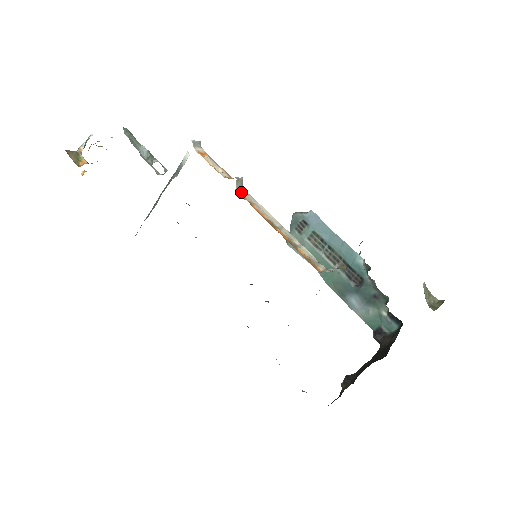
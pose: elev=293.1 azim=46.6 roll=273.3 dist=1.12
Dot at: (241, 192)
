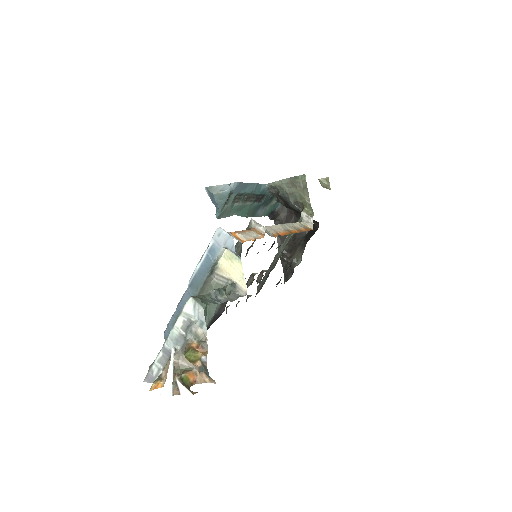
Dot at: (269, 233)
